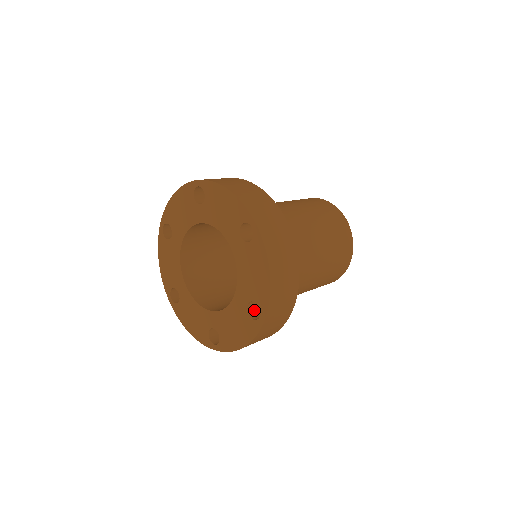
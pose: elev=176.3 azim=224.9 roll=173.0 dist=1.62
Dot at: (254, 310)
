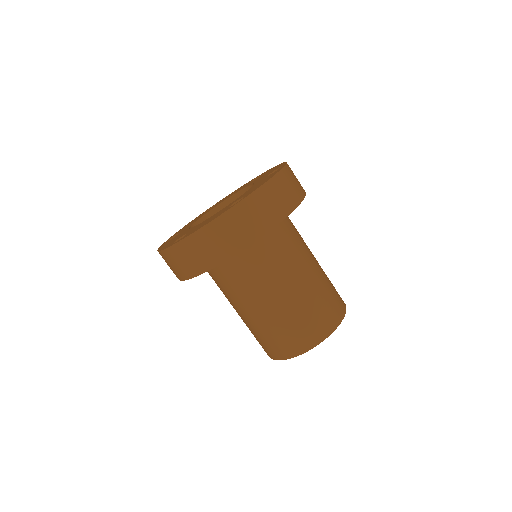
Dot at: occluded
